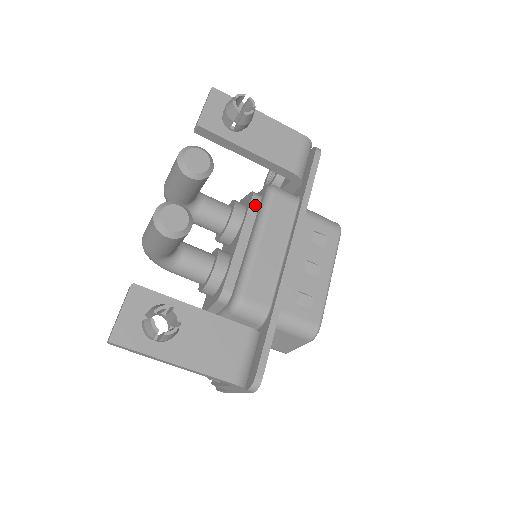
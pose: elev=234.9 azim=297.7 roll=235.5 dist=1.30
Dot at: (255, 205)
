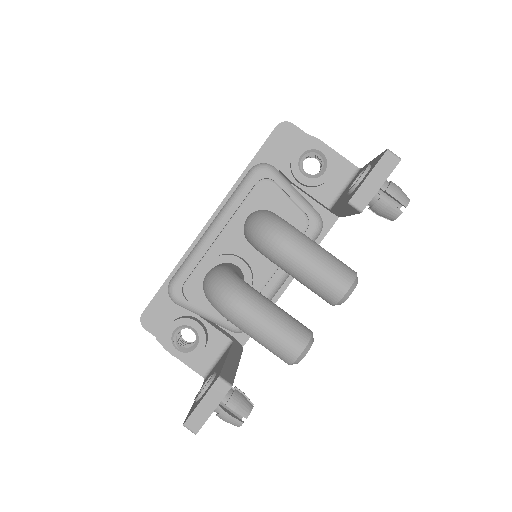
Dot at: occluded
